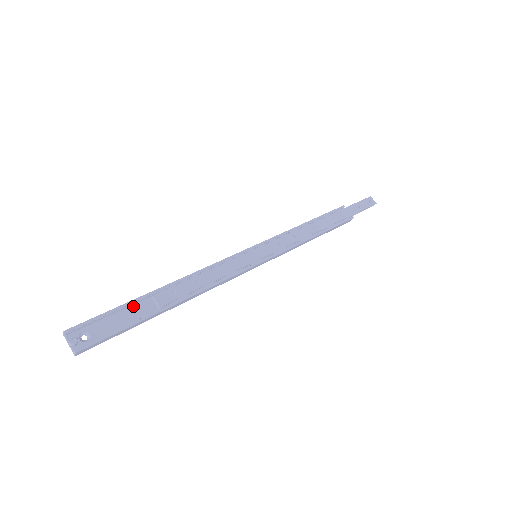
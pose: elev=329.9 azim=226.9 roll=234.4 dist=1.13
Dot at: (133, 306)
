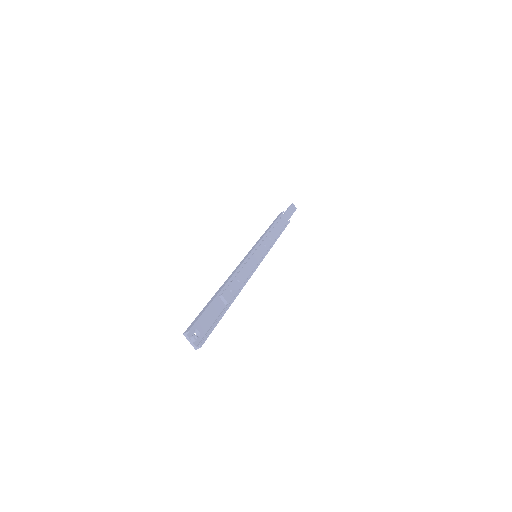
Dot at: (212, 305)
